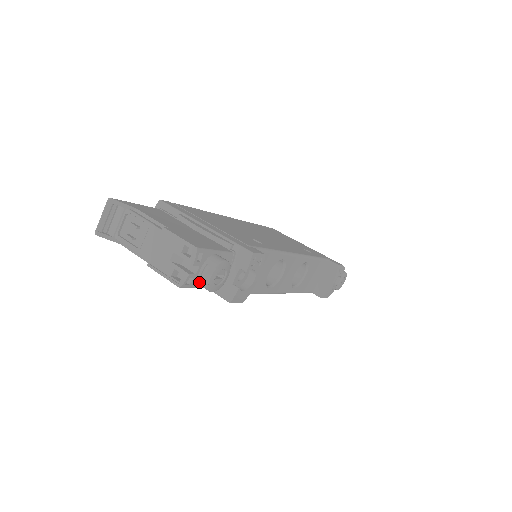
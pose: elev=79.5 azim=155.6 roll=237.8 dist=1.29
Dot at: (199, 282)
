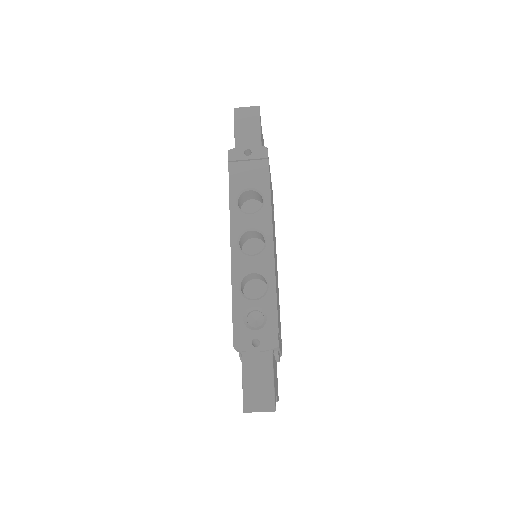
Dot at: occluded
